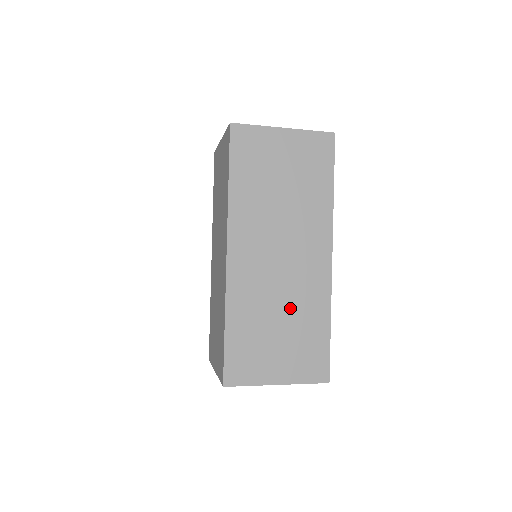
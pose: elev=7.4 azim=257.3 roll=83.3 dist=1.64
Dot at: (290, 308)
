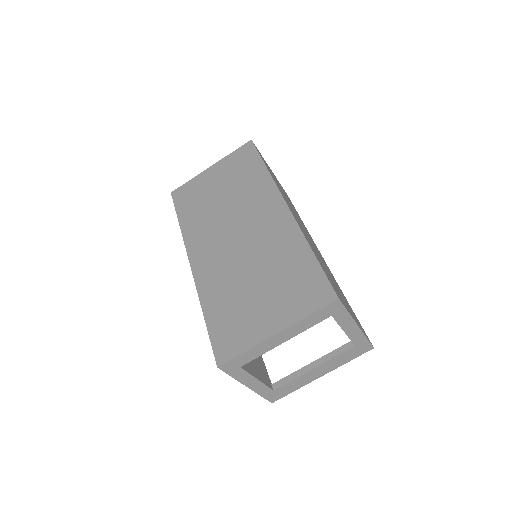
Dot at: occluded
